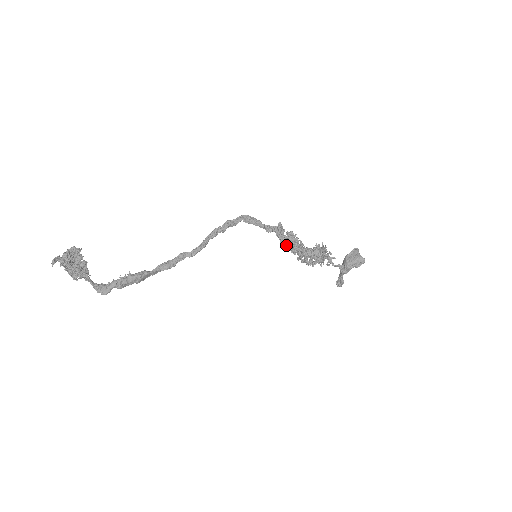
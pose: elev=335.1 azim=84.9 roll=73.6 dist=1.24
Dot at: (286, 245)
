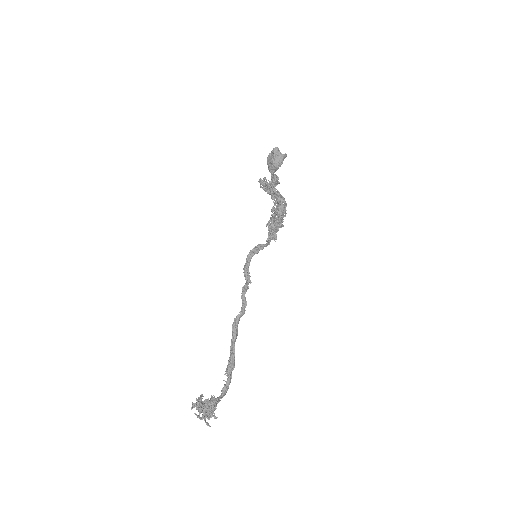
Dot at: occluded
